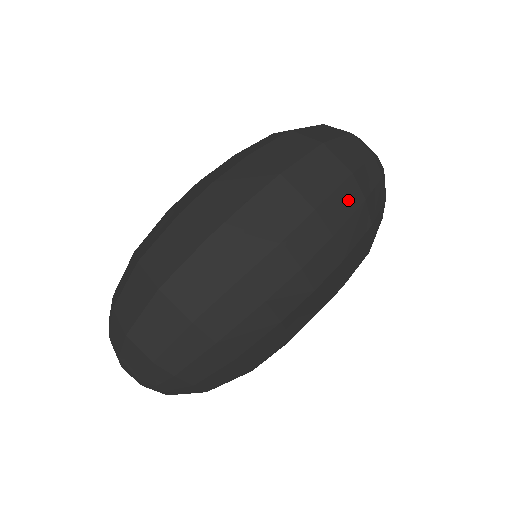
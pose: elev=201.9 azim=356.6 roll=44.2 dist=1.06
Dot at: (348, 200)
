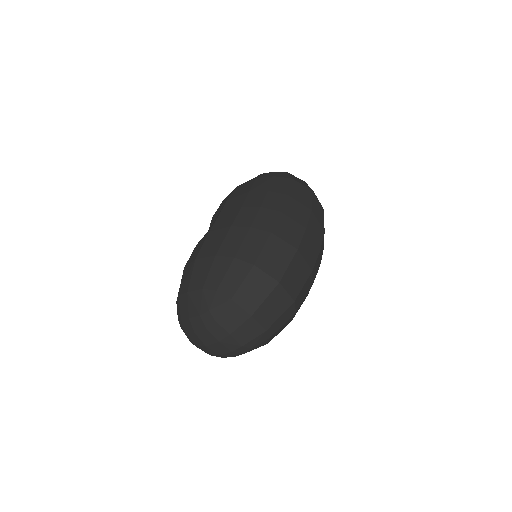
Dot at: occluded
